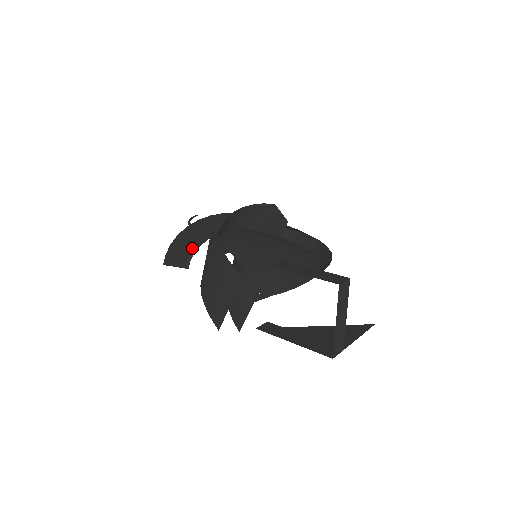
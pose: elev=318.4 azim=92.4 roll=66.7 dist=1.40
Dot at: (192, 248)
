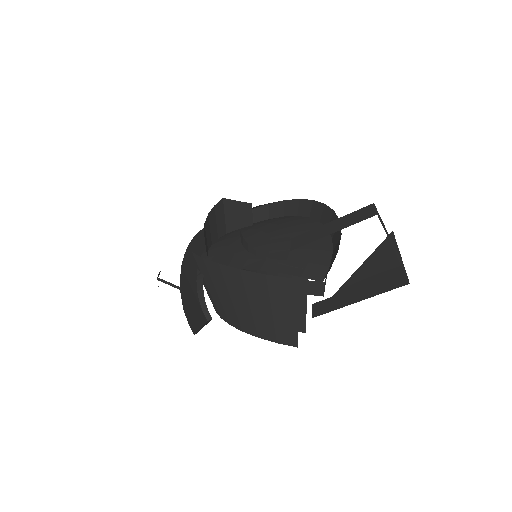
Dot at: (197, 297)
